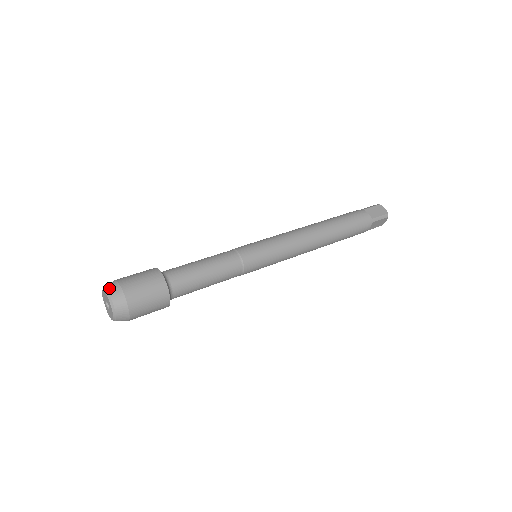
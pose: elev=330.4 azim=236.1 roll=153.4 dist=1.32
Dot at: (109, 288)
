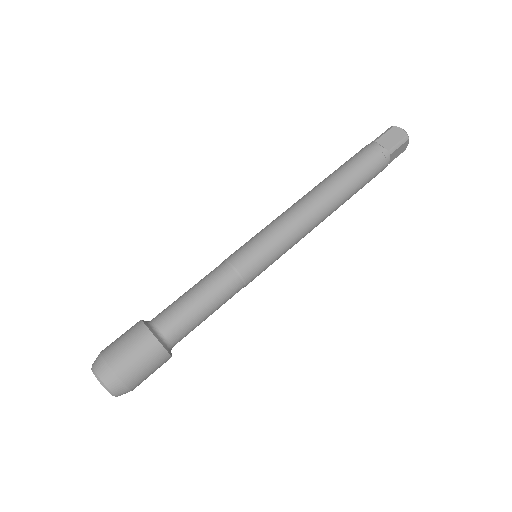
Dot at: (95, 367)
